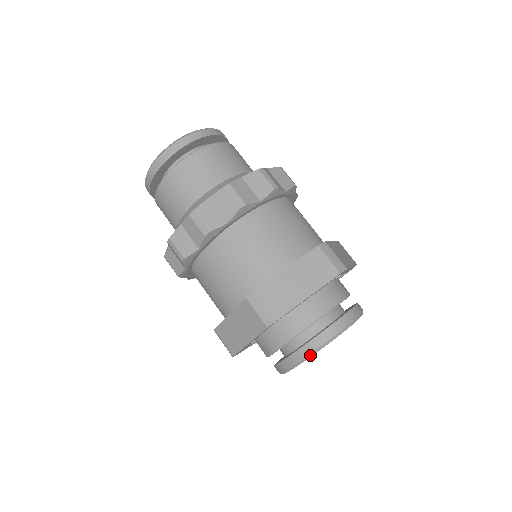
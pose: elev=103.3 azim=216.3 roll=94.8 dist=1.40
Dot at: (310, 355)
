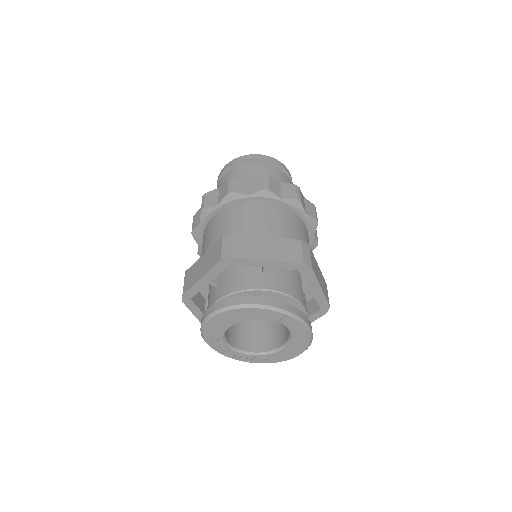
Dot at: (202, 332)
